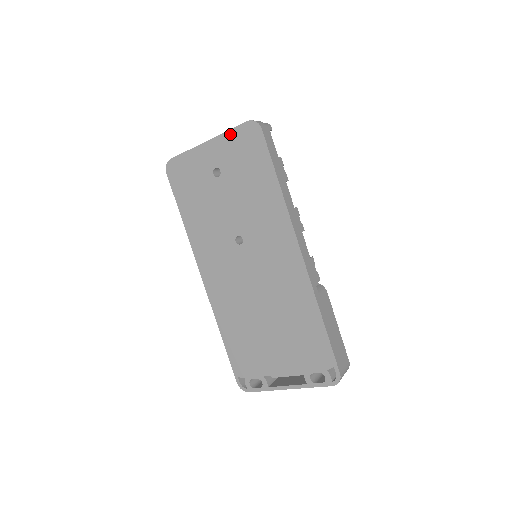
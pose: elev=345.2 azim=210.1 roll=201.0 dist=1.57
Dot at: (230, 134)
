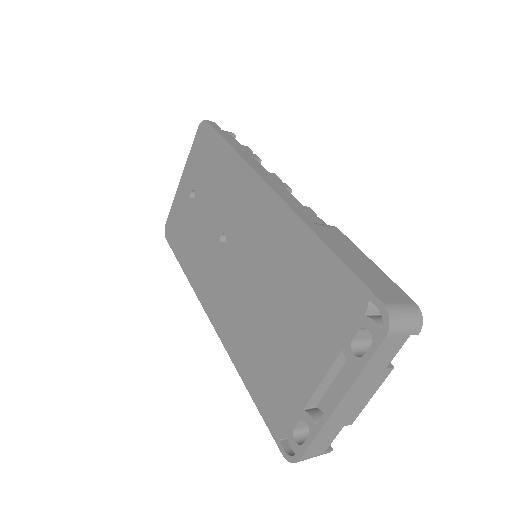
Dot at: (191, 153)
